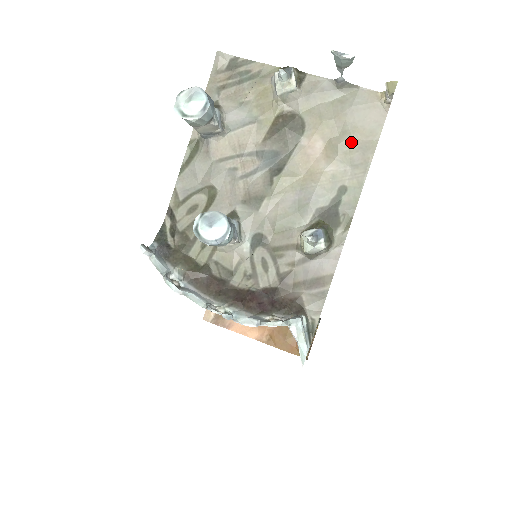
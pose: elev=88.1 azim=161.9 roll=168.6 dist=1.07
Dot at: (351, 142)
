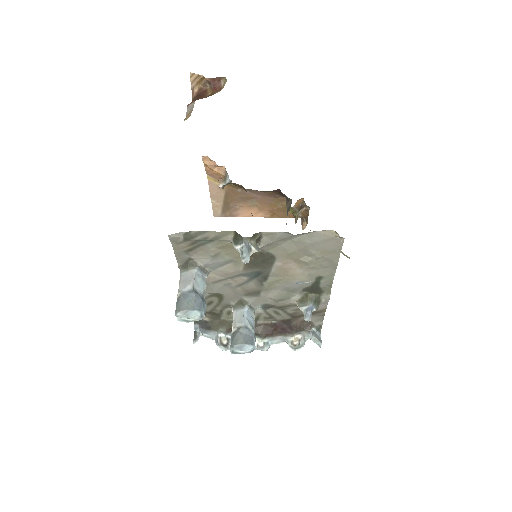
Dot at: (318, 259)
